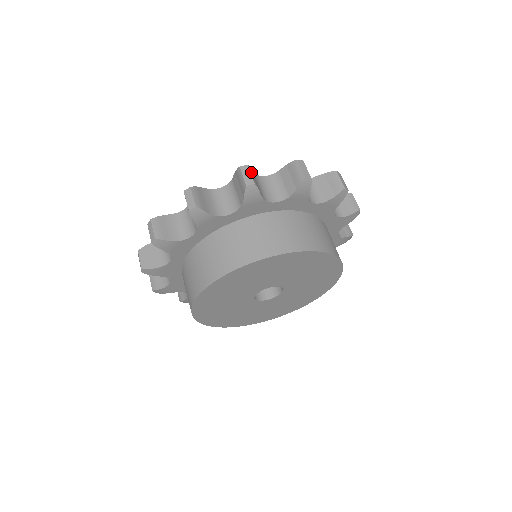
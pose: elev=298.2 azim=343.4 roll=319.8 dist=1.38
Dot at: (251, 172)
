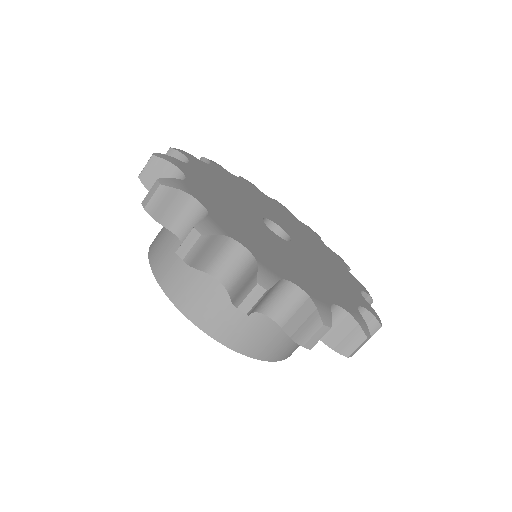
Dot at: (324, 334)
